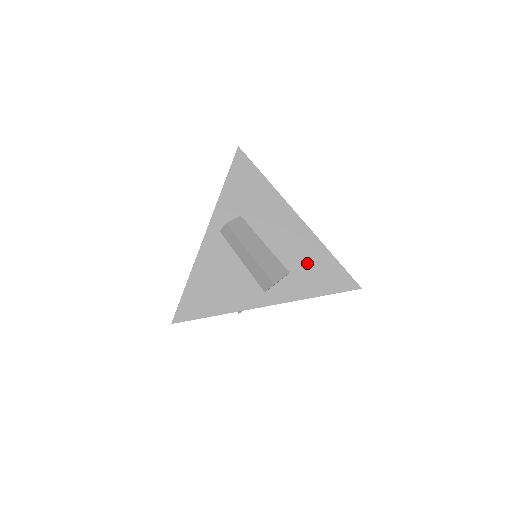
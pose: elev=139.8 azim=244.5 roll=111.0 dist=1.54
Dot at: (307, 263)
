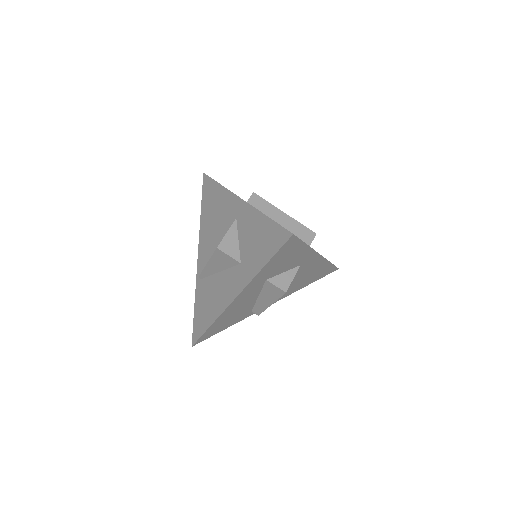
Dot at: occluded
